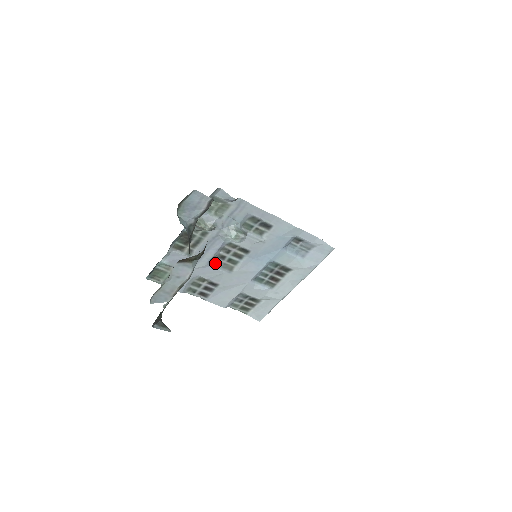
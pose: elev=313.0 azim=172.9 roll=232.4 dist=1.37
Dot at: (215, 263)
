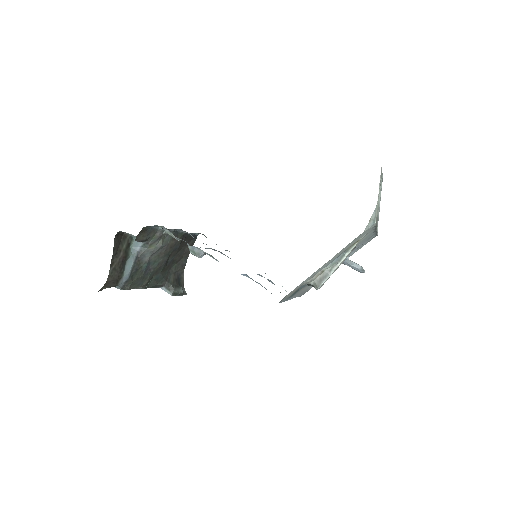
Dot at: (219, 251)
